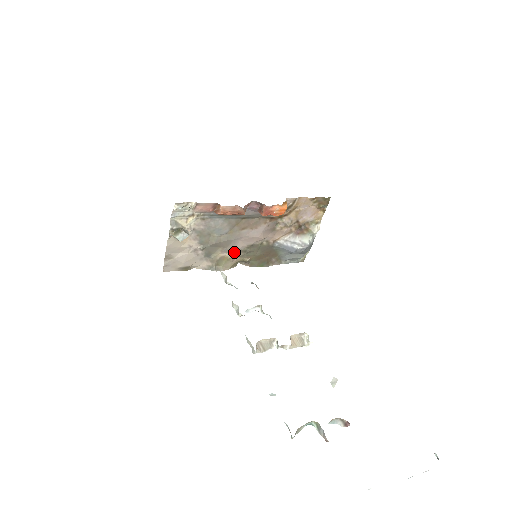
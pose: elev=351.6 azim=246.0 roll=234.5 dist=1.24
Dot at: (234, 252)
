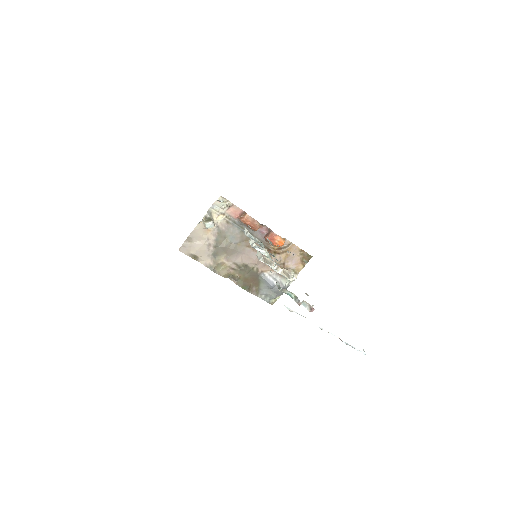
Dot at: (233, 263)
